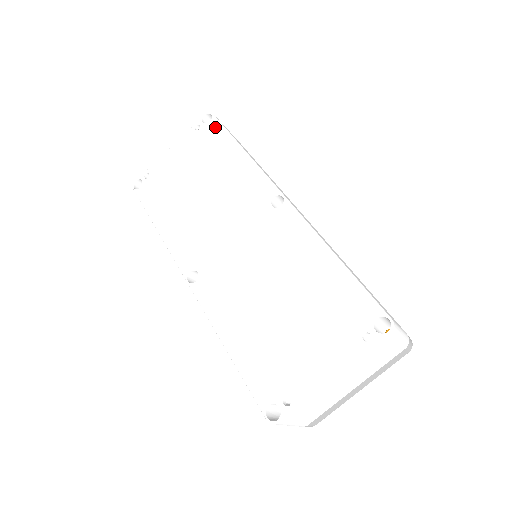
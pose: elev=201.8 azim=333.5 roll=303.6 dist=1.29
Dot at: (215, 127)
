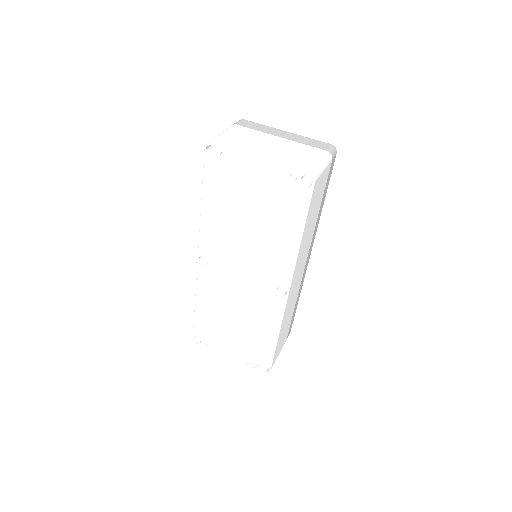
Dot at: (303, 198)
